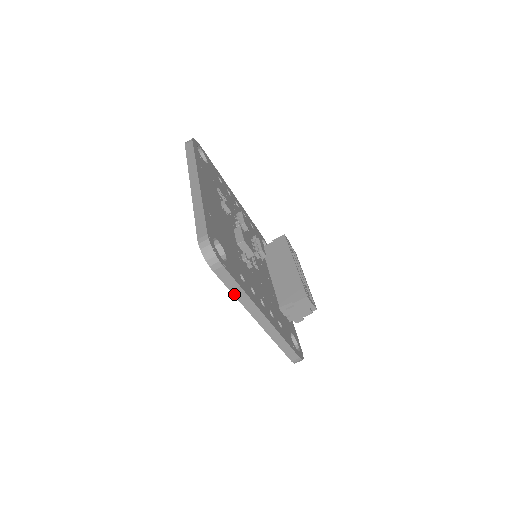
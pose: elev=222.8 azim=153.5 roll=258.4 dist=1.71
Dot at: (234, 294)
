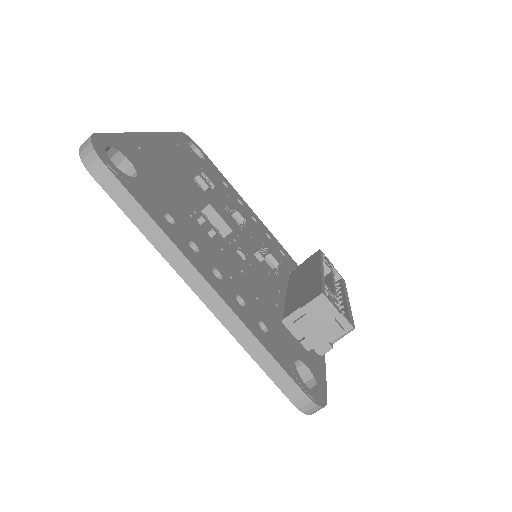
Dot at: (140, 228)
